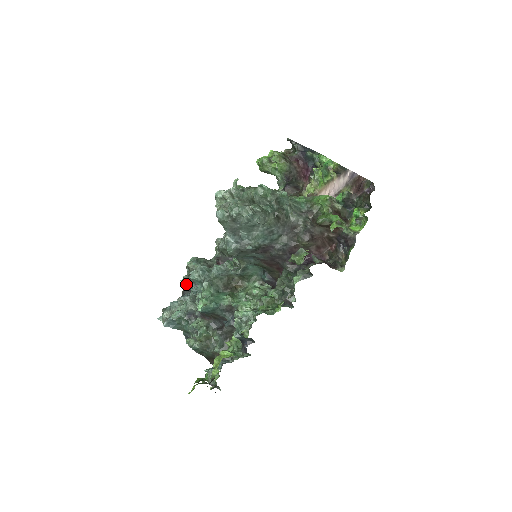
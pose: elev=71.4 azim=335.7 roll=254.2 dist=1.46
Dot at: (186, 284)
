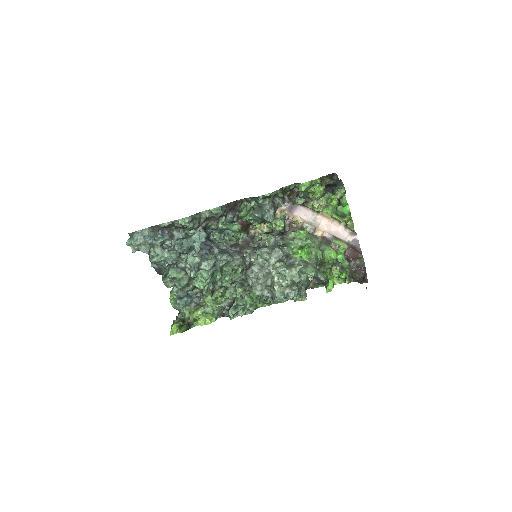
Dot at: (167, 226)
